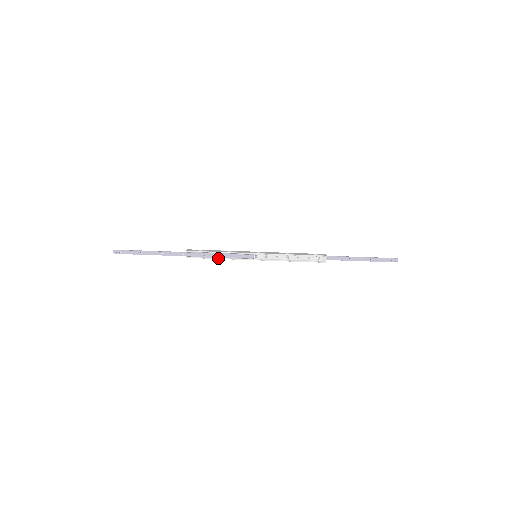
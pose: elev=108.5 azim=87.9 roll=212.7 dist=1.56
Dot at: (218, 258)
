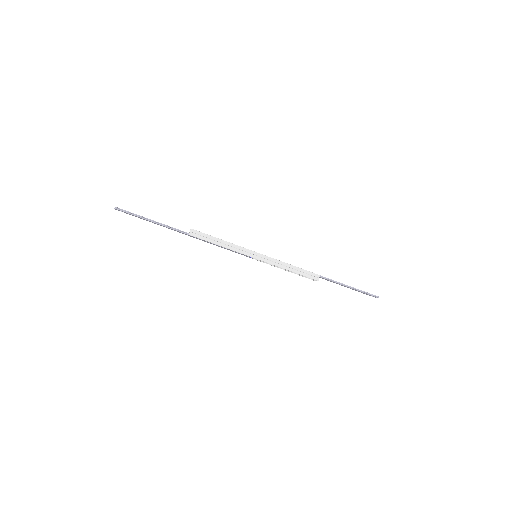
Dot at: occluded
